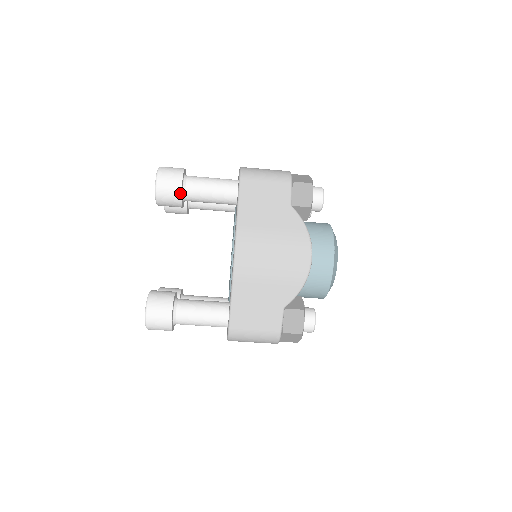
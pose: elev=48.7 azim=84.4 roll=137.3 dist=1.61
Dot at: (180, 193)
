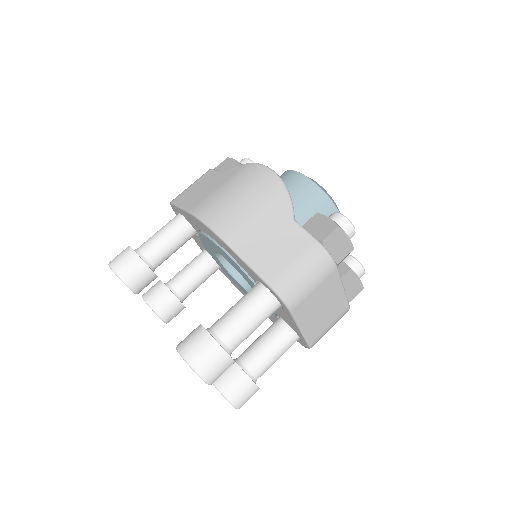
Dot at: (136, 256)
